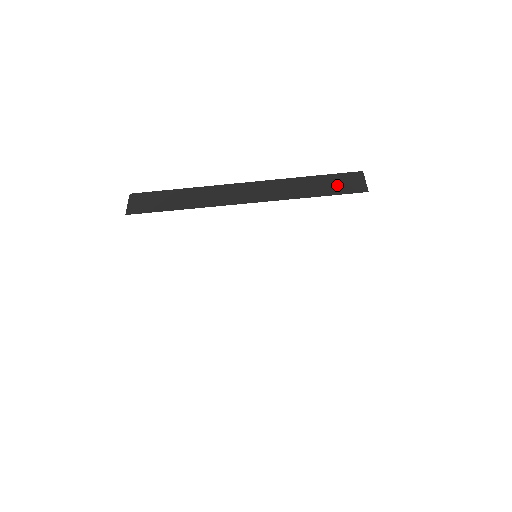
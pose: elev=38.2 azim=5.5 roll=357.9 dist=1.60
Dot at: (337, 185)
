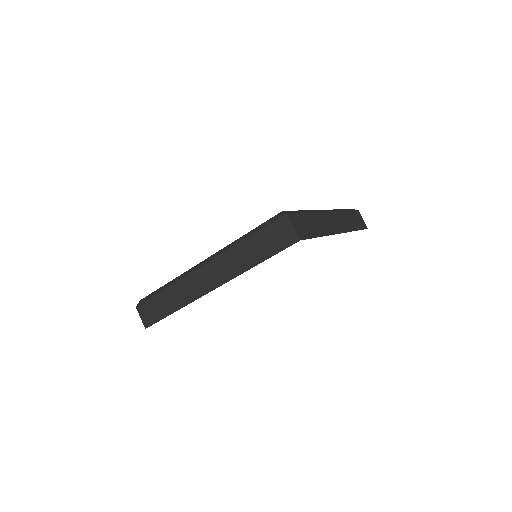
Dot at: (358, 221)
